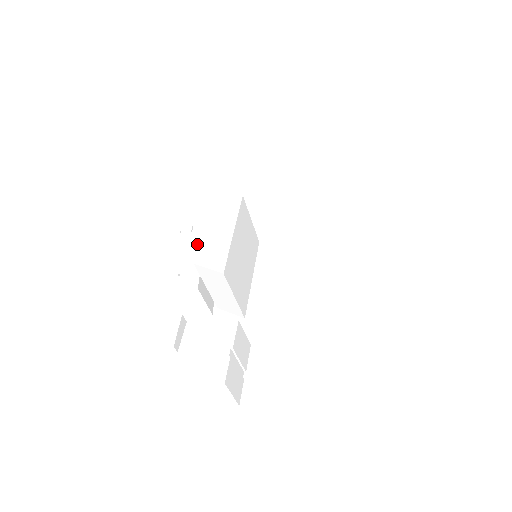
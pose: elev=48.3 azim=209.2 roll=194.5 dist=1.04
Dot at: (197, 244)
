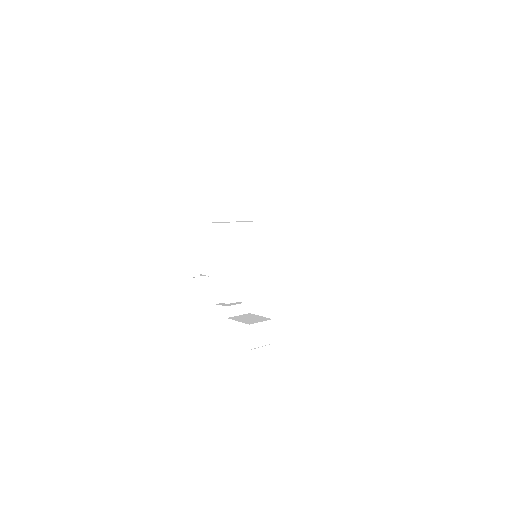
Dot at: (209, 272)
